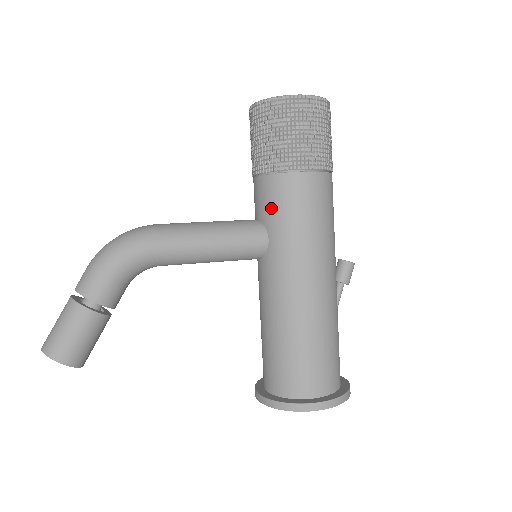
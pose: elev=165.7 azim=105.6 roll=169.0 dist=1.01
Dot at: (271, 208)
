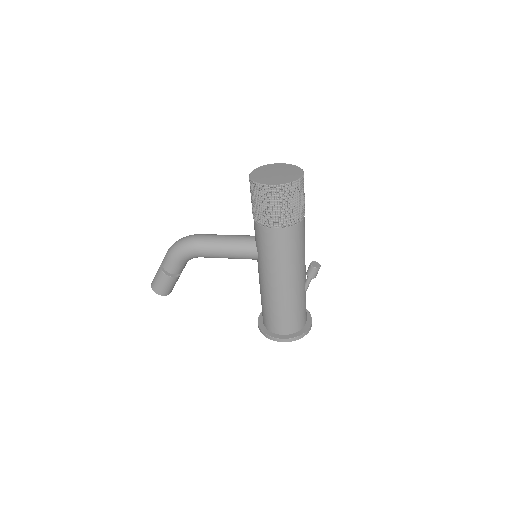
Dot at: (257, 240)
